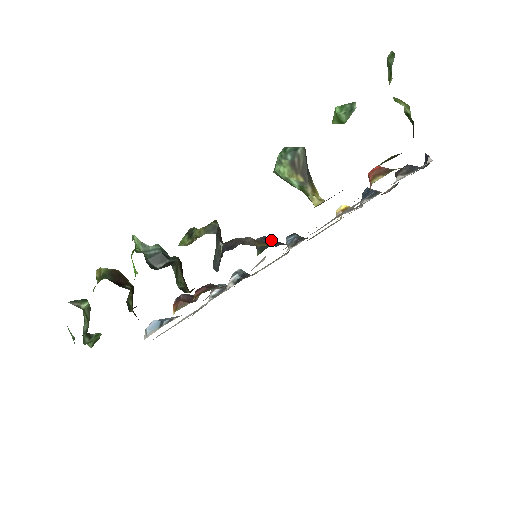
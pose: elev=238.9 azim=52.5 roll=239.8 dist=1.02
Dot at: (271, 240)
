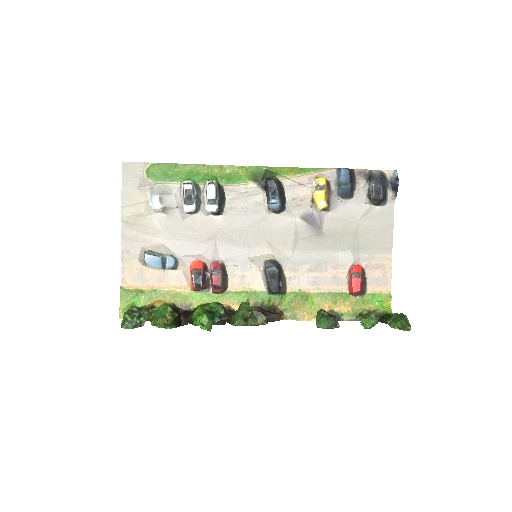
Dot at: (279, 283)
